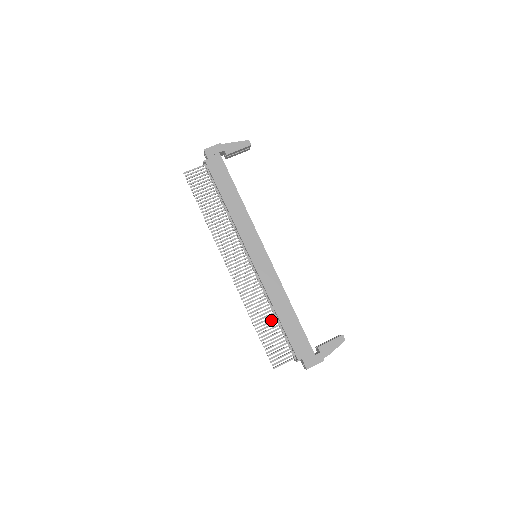
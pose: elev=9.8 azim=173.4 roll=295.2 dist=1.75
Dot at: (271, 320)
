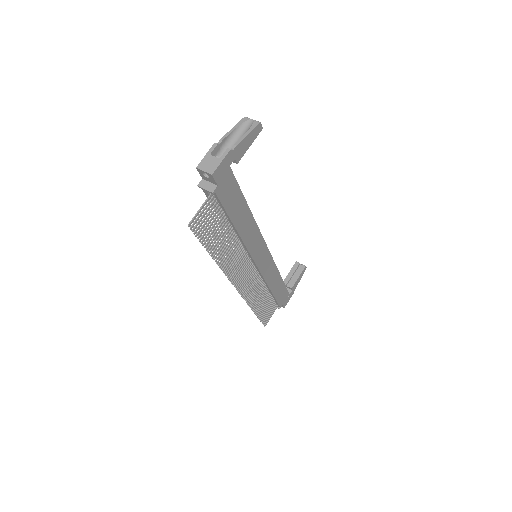
Dot at: (266, 298)
